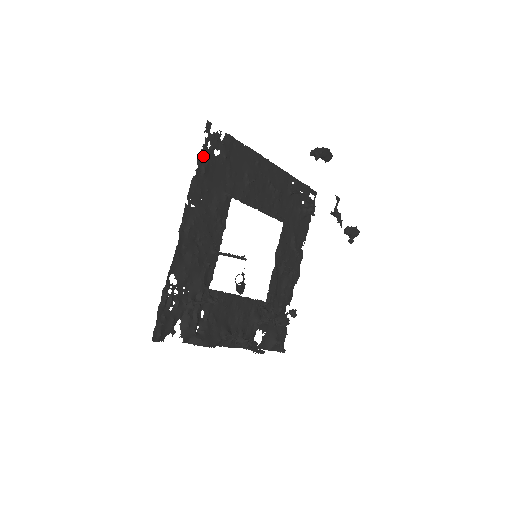
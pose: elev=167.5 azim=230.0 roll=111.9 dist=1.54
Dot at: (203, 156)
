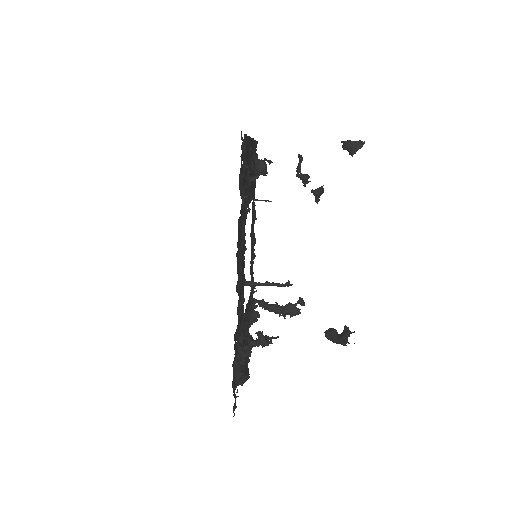
Dot at: (241, 182)
